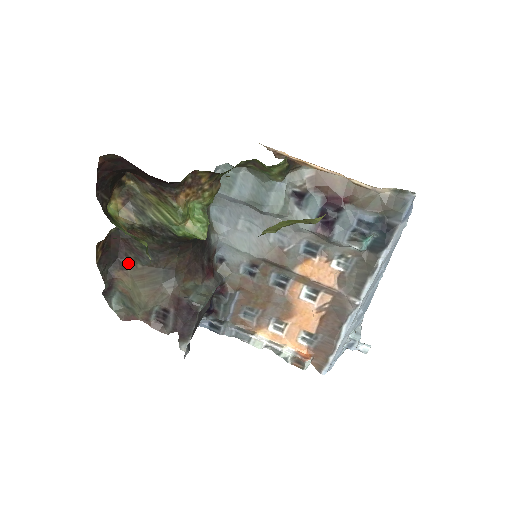
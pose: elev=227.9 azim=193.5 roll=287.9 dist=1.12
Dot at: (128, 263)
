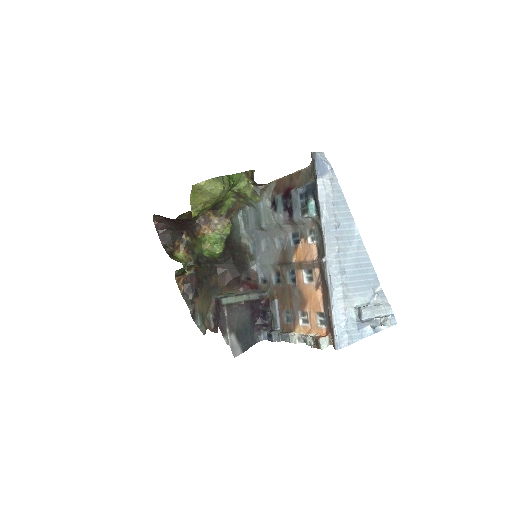
Dot at: (200, 292)
